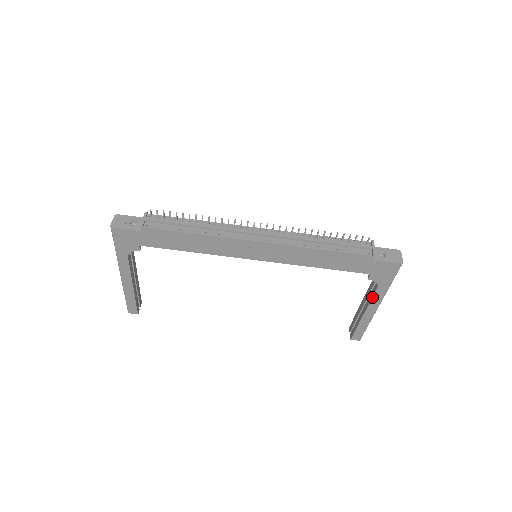
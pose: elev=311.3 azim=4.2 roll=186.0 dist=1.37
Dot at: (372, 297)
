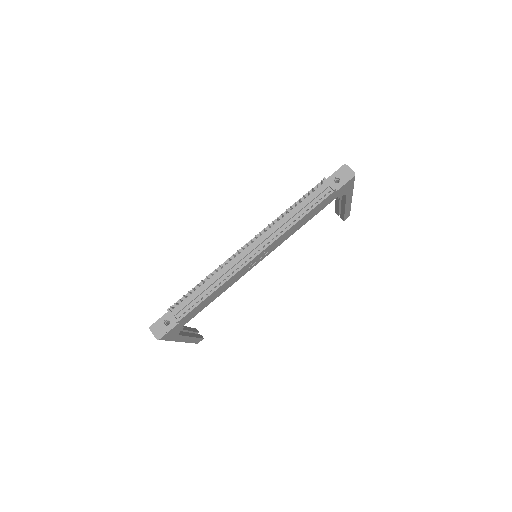
Dot at: (345, 200)
